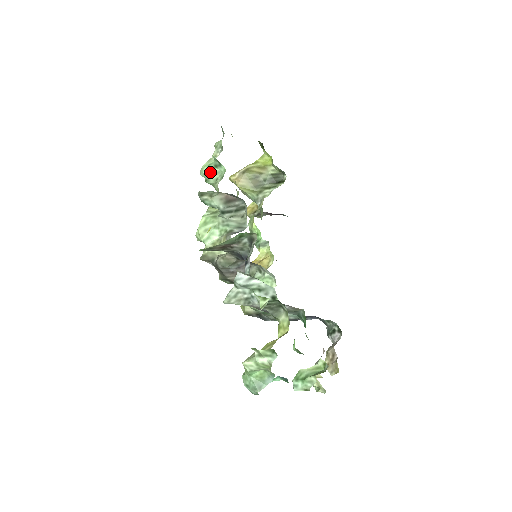
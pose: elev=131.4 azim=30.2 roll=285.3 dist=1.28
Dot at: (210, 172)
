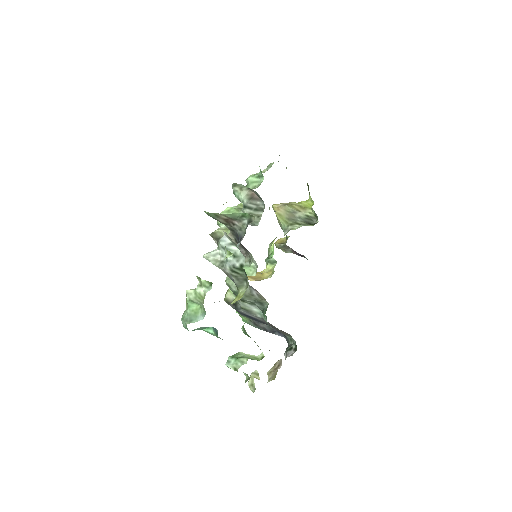
Dot at: (253, 179)
